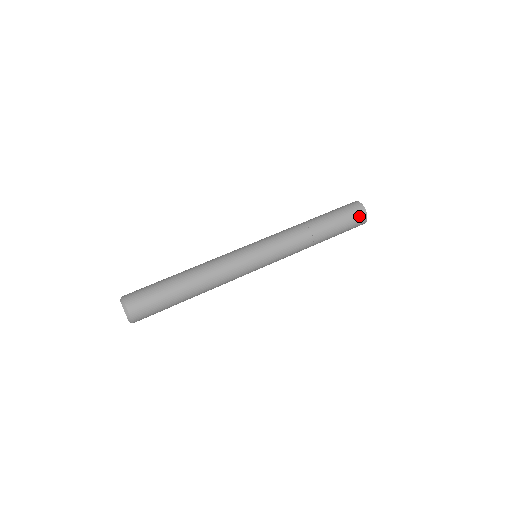
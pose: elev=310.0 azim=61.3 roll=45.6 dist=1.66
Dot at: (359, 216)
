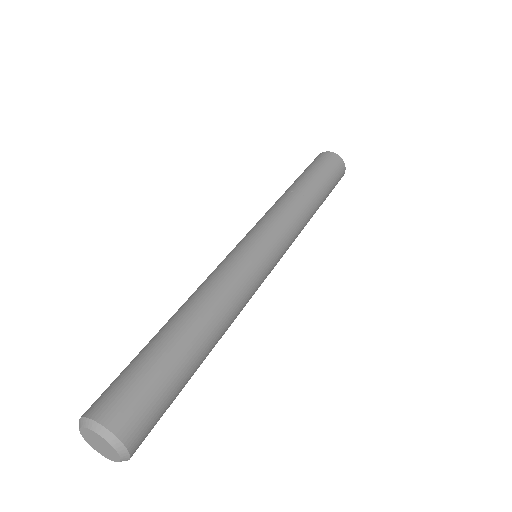
Dot at: (341, 172)
